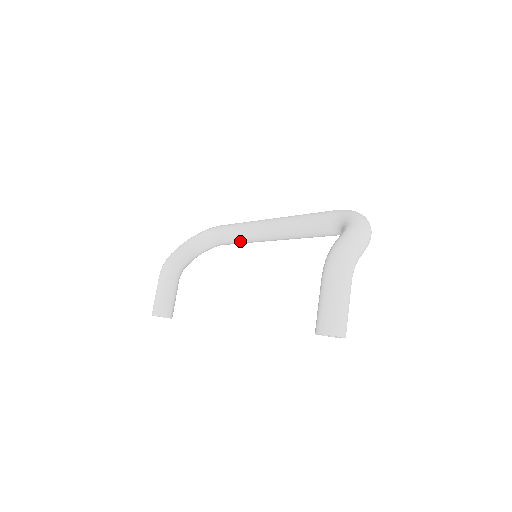
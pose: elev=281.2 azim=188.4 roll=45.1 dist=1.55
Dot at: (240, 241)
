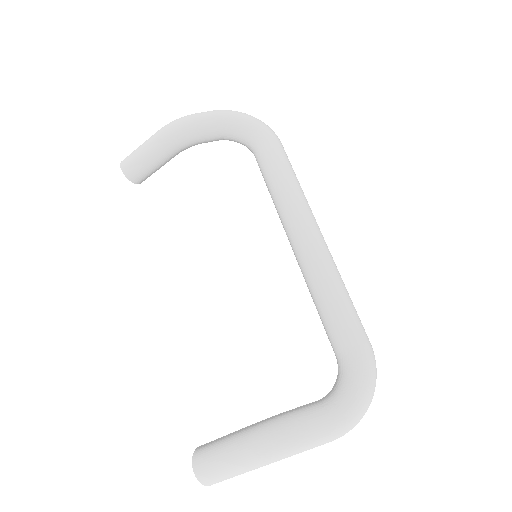
Dot at: (271, 195)
